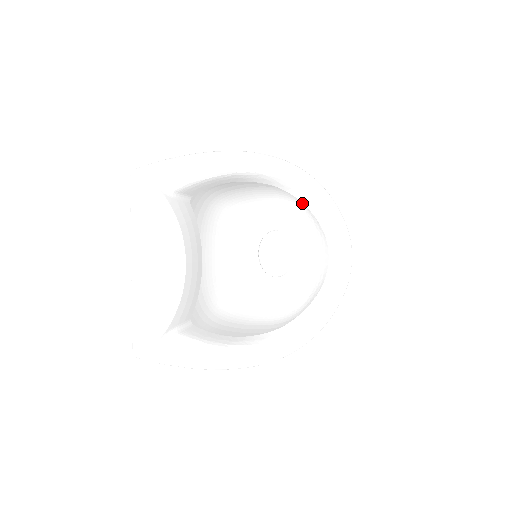
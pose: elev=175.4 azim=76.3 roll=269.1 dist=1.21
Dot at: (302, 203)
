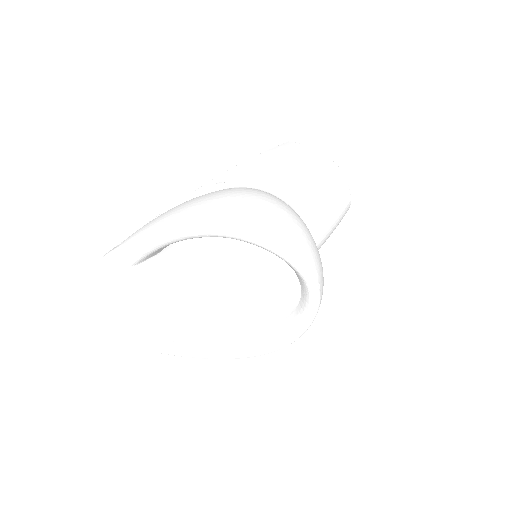
Dot at: occluded
